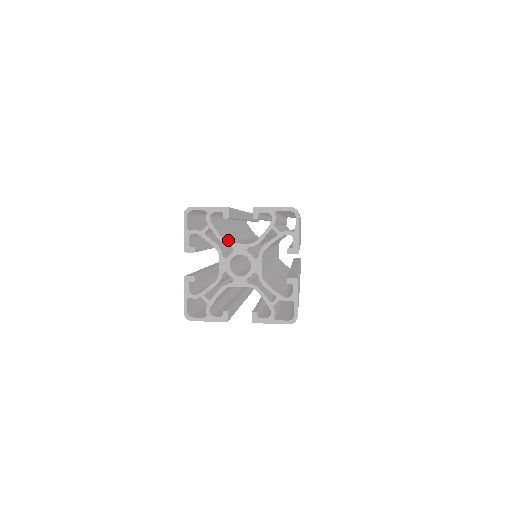
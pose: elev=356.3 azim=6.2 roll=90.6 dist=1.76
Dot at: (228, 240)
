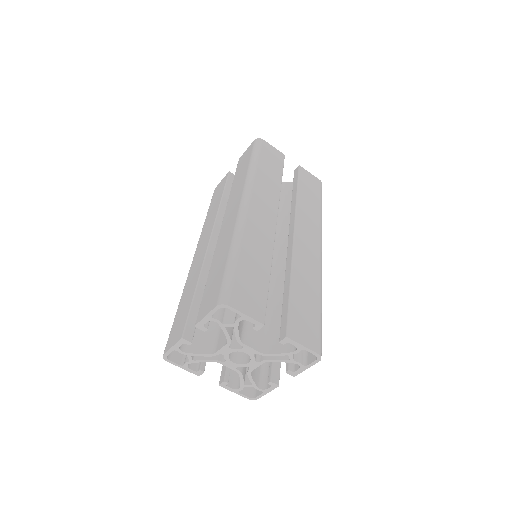
Dot at: (243, 326)
